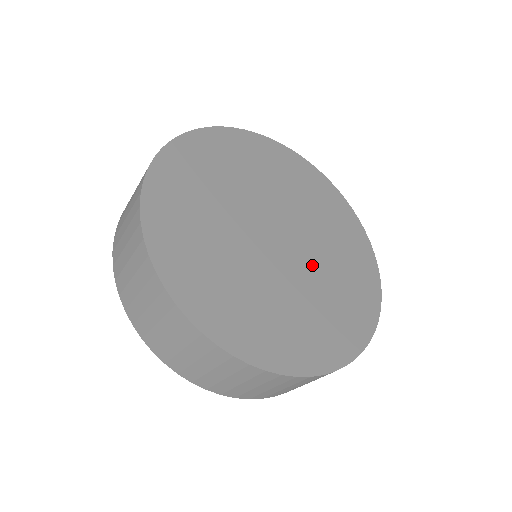
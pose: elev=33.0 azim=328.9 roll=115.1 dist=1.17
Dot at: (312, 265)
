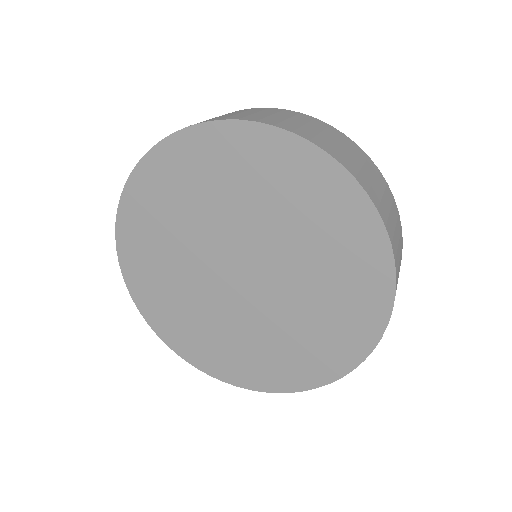
Dot at: (286, 292)
